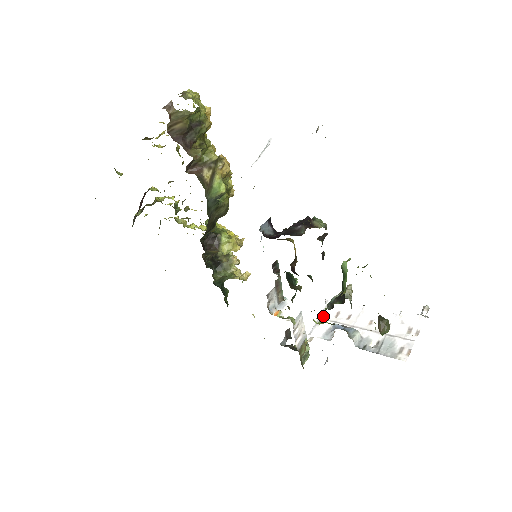
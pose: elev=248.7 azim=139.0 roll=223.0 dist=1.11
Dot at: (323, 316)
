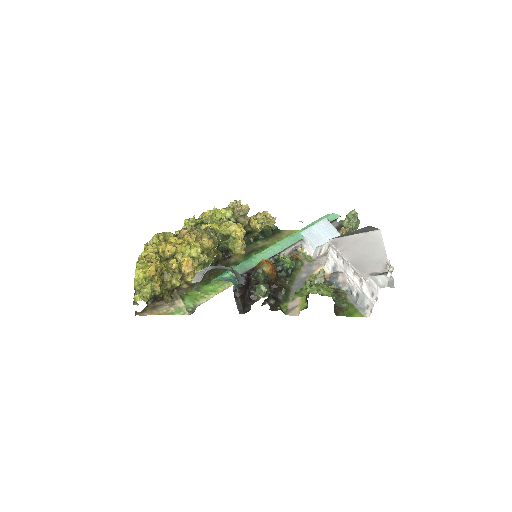
Dot at: occluded
